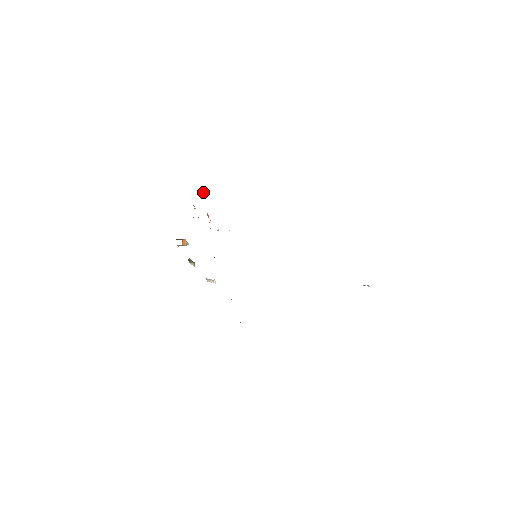
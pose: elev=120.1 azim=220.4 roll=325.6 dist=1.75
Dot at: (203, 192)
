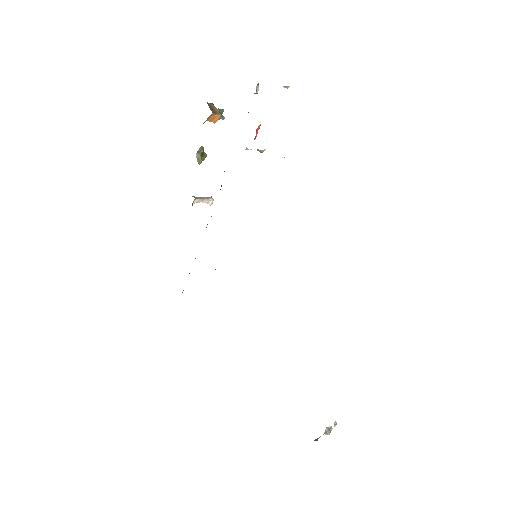
Dot at: occluded
